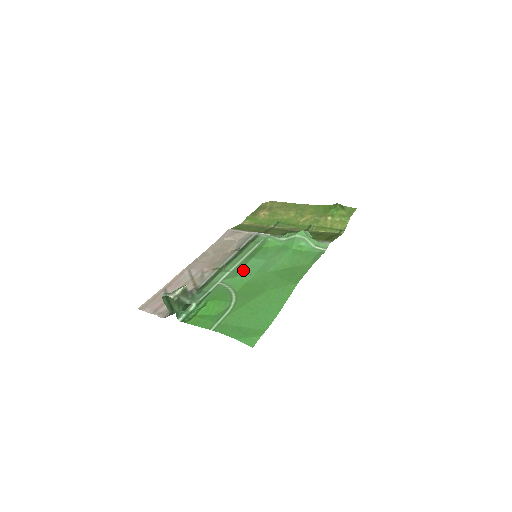
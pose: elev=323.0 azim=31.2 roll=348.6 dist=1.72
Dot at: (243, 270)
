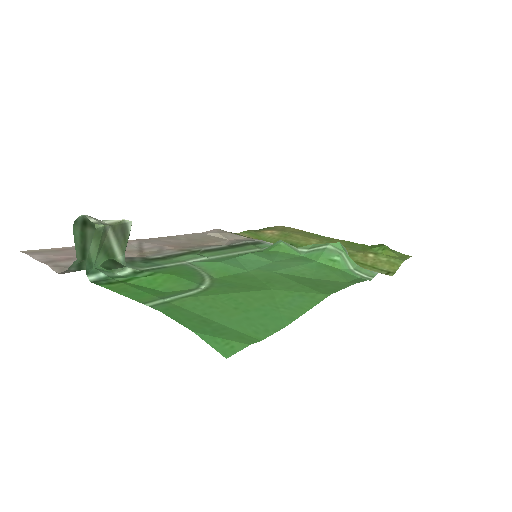
Dot at: (232, 260)
